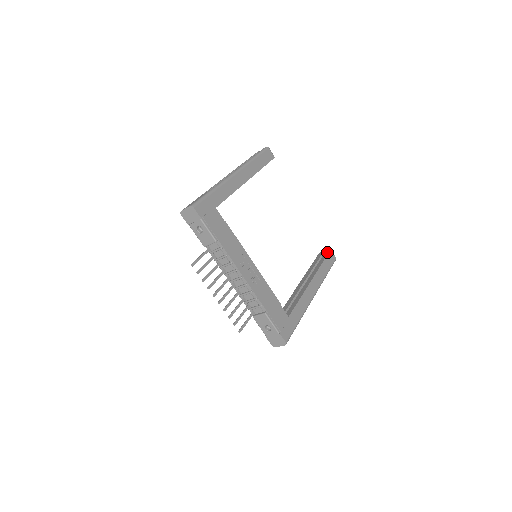
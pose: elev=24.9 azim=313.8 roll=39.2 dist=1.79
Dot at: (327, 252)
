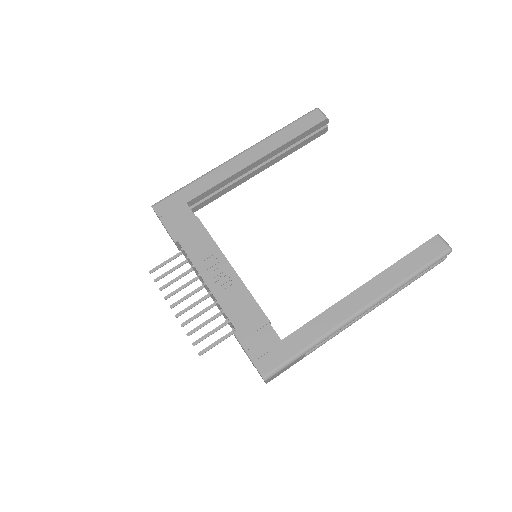
Dot at: (428, 240)
